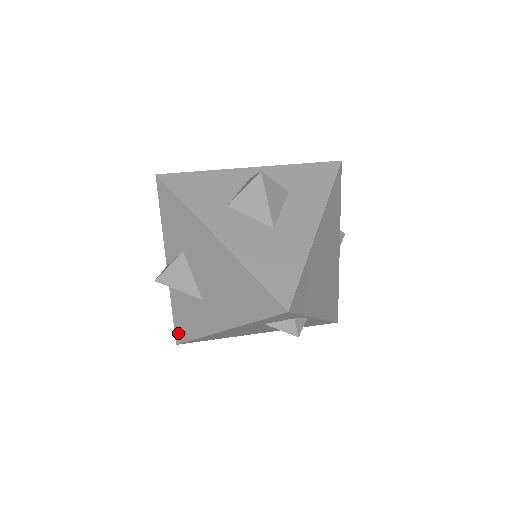
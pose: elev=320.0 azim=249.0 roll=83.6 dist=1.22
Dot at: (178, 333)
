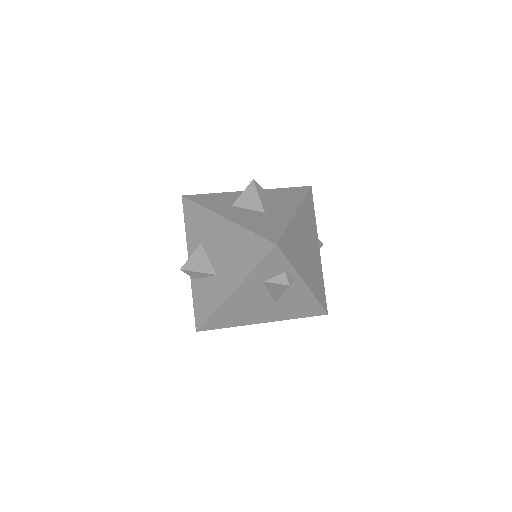
Dot at: (198, 319)
